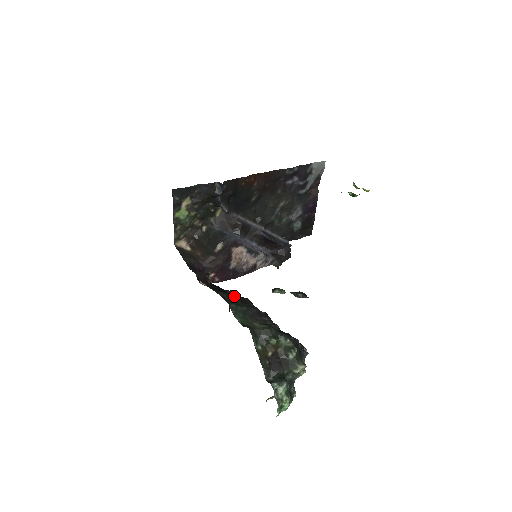
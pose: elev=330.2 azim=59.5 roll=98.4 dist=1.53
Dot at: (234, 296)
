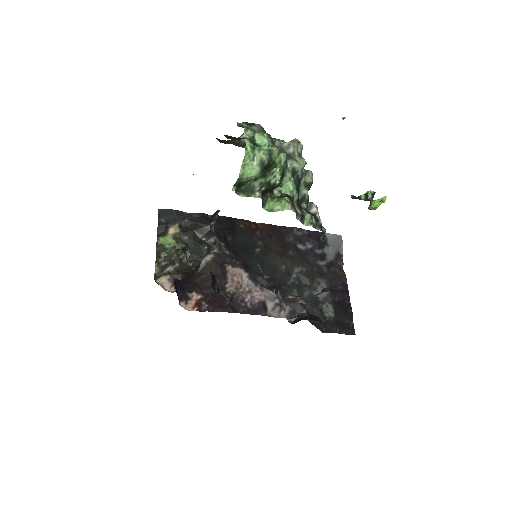
Dot at: occluded
